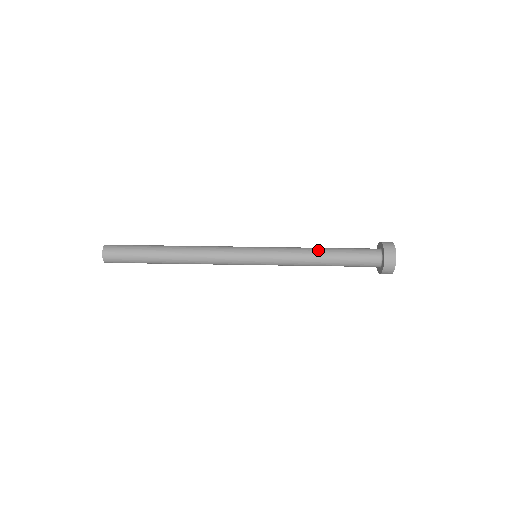
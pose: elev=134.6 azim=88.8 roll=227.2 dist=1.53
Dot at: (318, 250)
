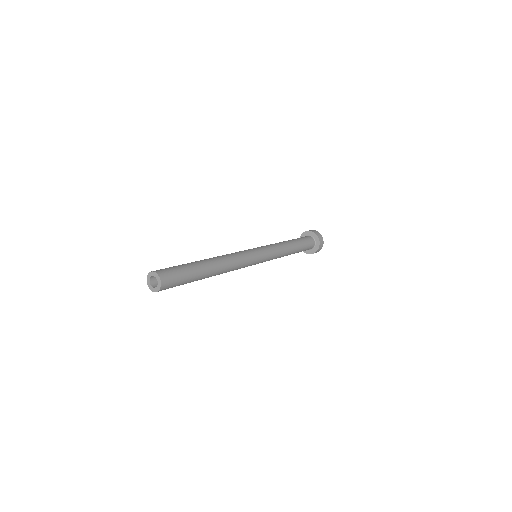
Dot at: occluded
